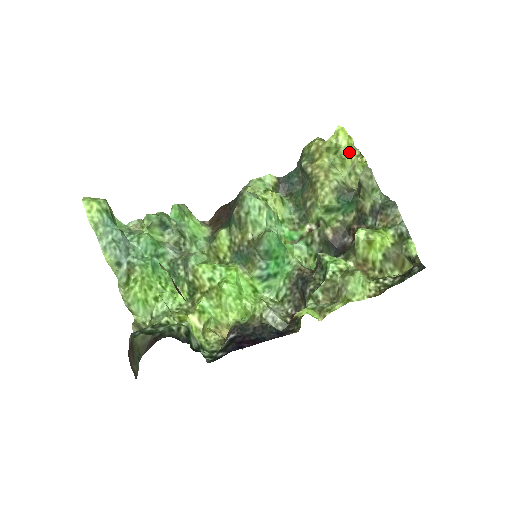
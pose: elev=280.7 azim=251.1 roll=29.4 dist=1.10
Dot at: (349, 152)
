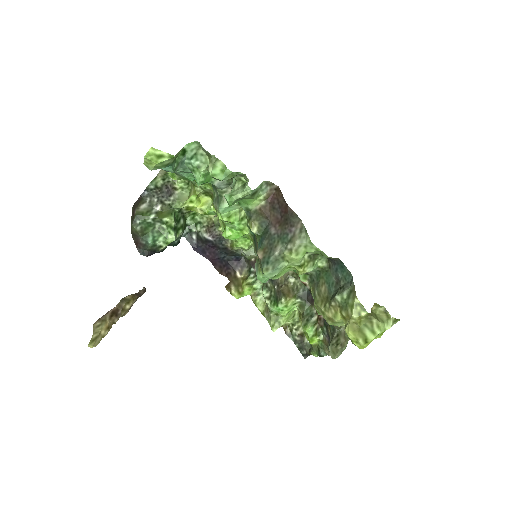
Dot at: occluded
